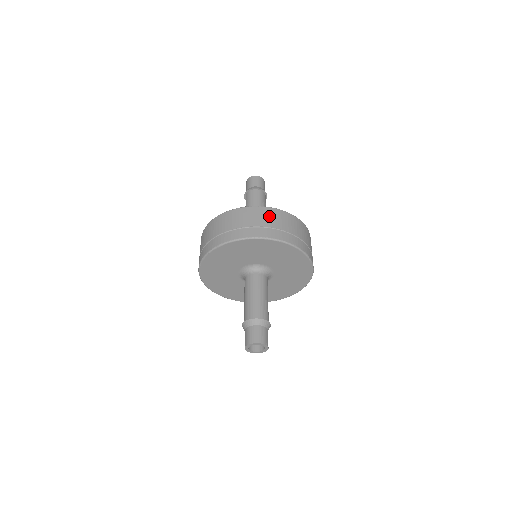
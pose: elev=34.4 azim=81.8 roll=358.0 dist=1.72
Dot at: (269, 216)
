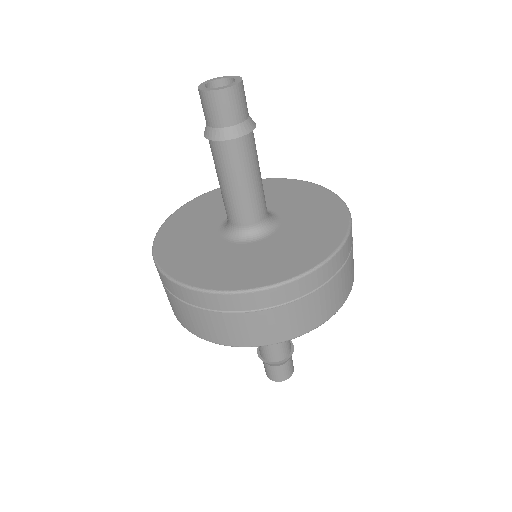
Dot at: occluded
